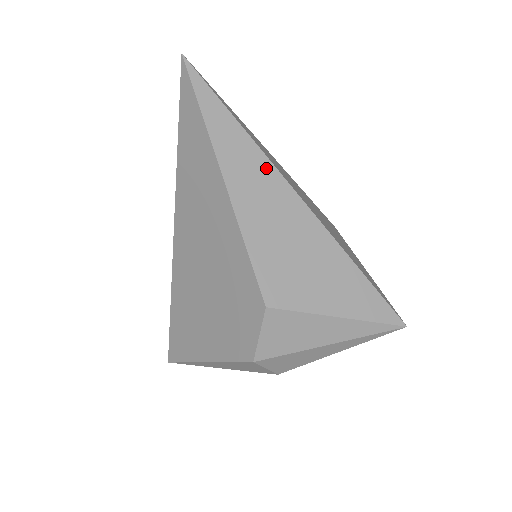
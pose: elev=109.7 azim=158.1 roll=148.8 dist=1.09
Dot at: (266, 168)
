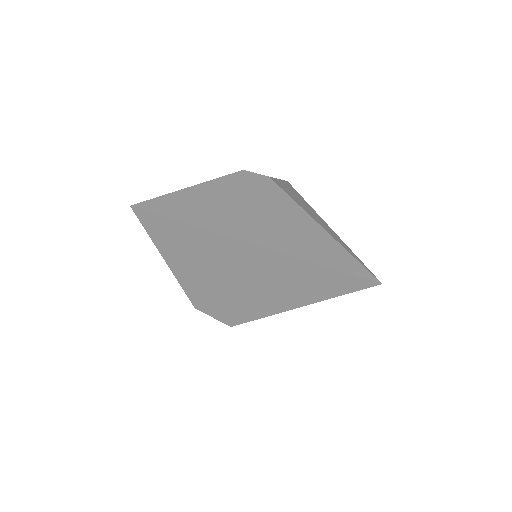
Dot at: occluded
